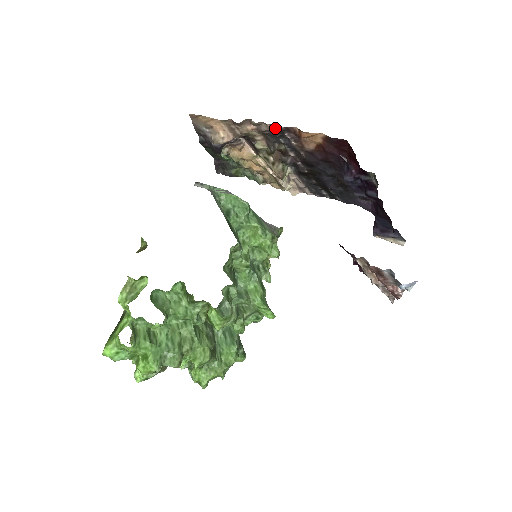
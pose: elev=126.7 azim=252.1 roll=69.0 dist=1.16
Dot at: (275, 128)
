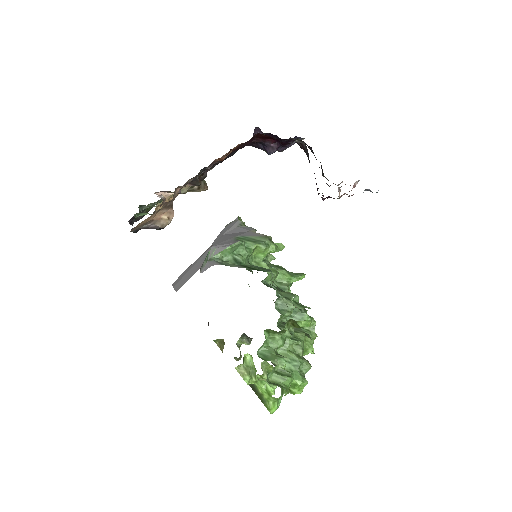
Dot at: (199, 173)
